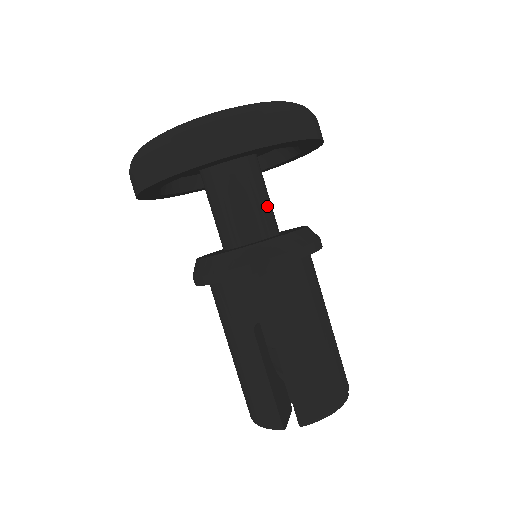
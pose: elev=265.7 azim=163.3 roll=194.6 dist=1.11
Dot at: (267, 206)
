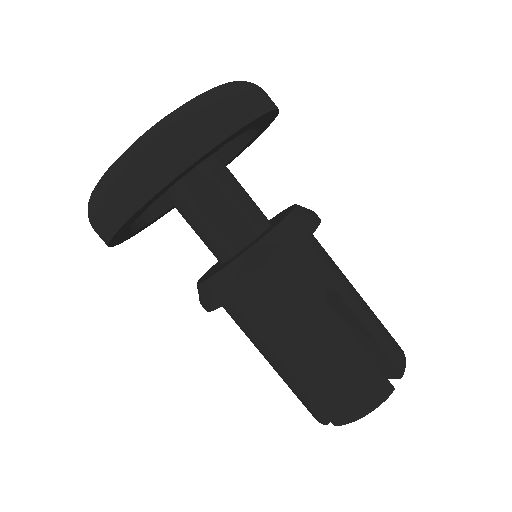
Dot at: occluded
